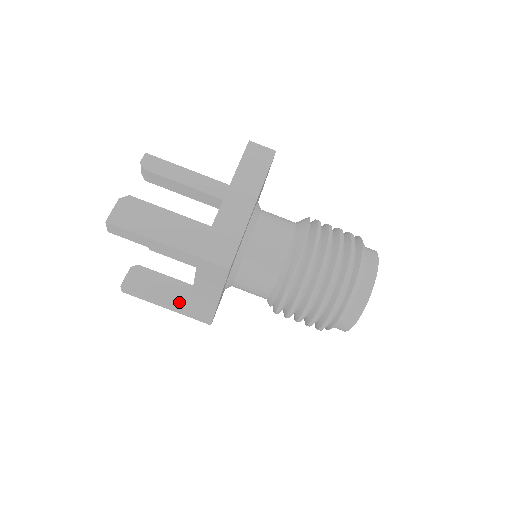
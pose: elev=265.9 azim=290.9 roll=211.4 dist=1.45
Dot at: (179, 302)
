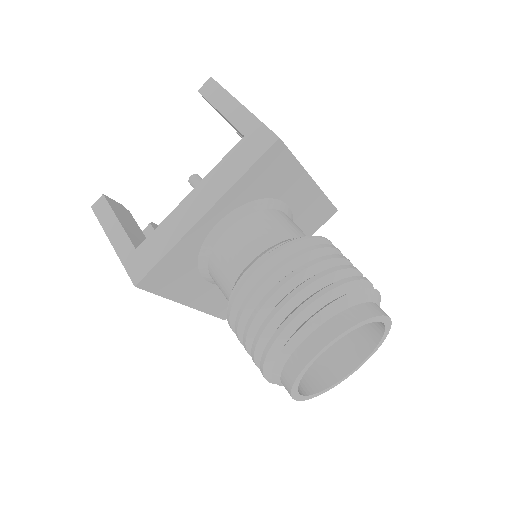
Dot at: (135, 241)
